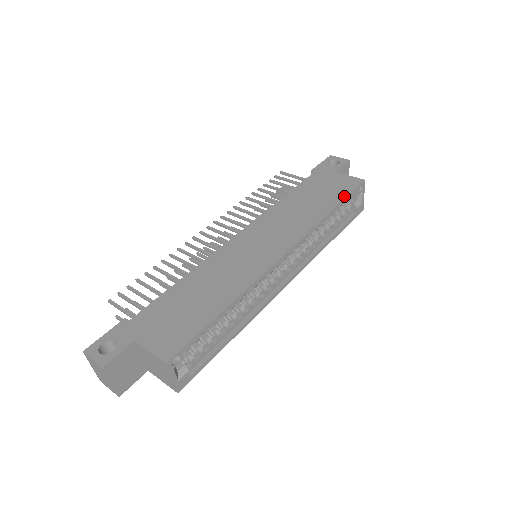
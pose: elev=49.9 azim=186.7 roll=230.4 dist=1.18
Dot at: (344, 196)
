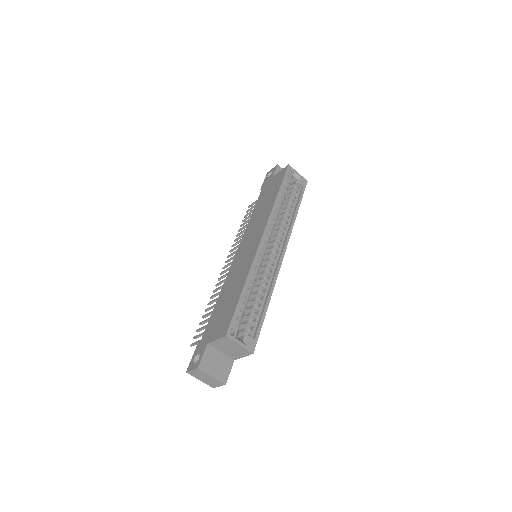
Dot at: (281, 182)
